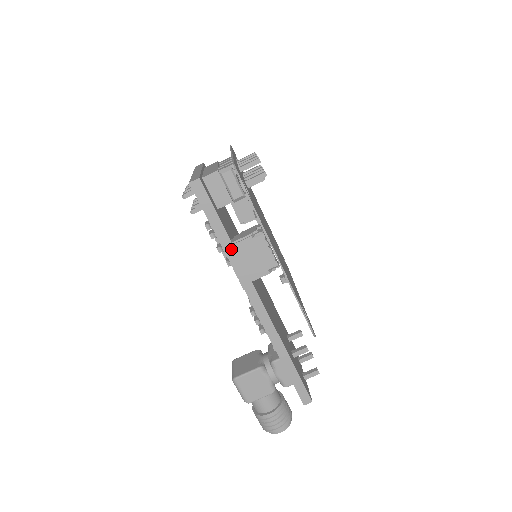
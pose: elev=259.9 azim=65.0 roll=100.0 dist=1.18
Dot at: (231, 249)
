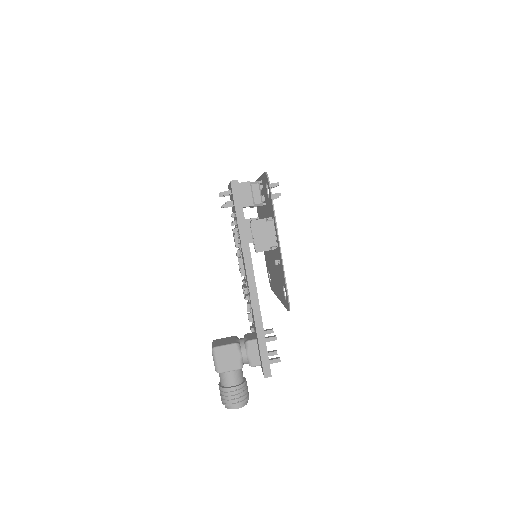
Dot at: (245, 235)
